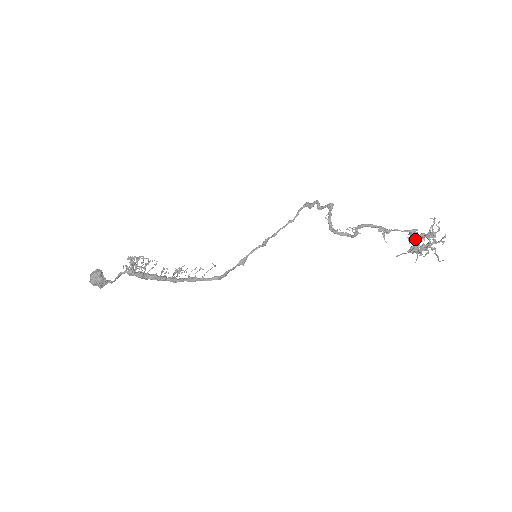
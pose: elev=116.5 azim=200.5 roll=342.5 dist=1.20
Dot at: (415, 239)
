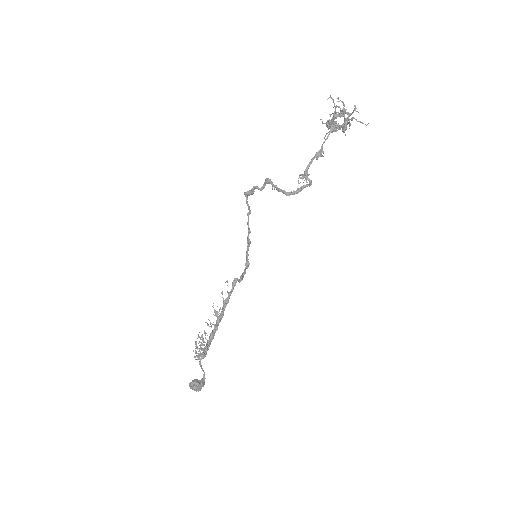
Dot at: occluded
